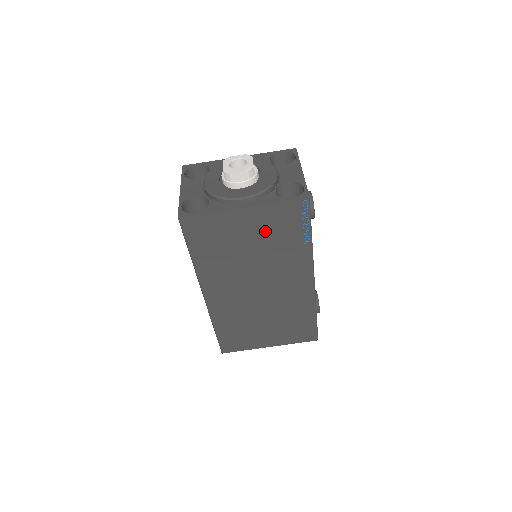
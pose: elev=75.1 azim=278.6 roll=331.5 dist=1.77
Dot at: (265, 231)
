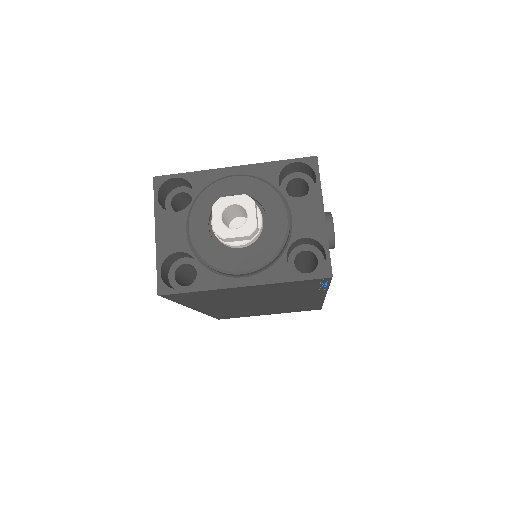
Dot at: (271, 290)
